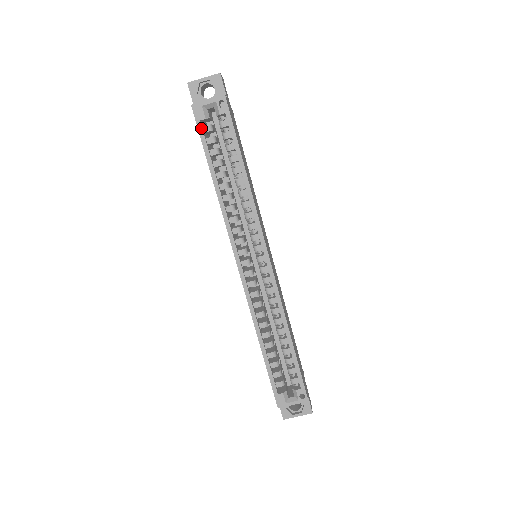
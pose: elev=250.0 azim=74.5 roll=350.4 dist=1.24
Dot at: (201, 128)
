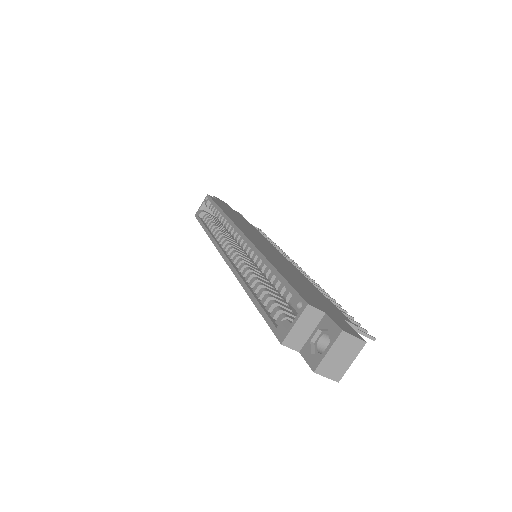
Dot at: (199, 219)
